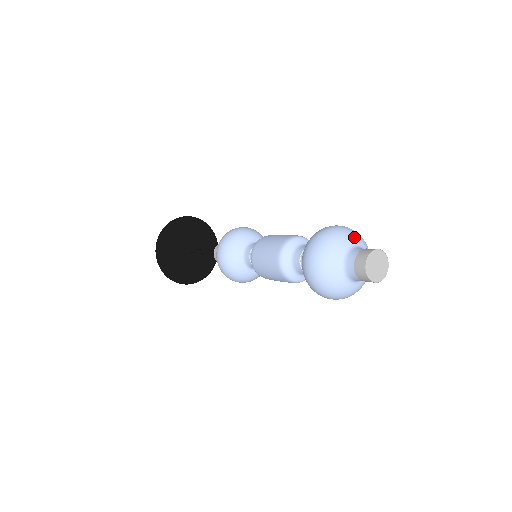
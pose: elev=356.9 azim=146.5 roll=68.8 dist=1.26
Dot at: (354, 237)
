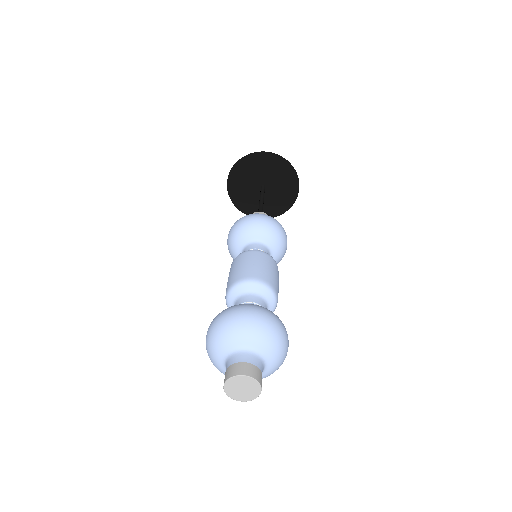
Dot at: (228, 340)
